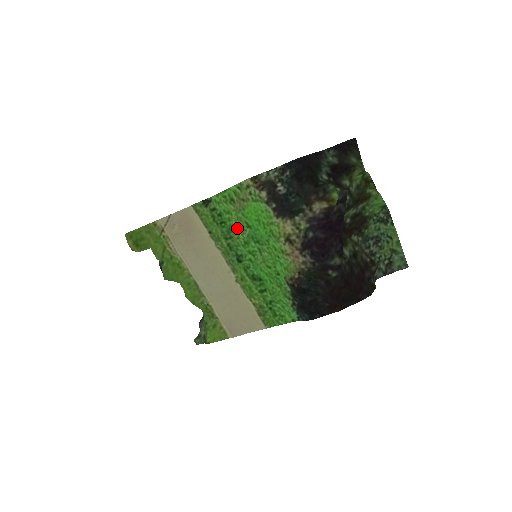
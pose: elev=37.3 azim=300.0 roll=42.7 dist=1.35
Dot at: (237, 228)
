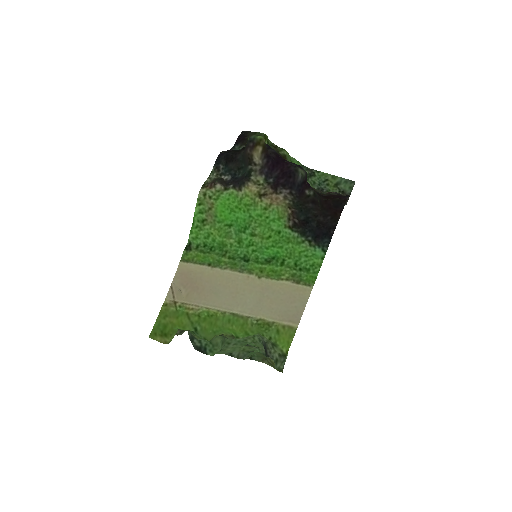
Dot at: (224, 239)
